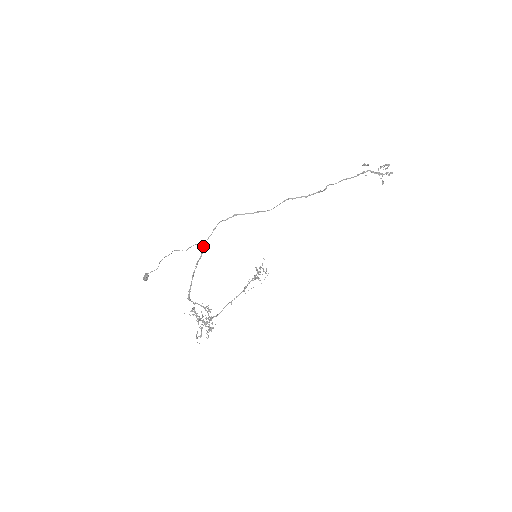
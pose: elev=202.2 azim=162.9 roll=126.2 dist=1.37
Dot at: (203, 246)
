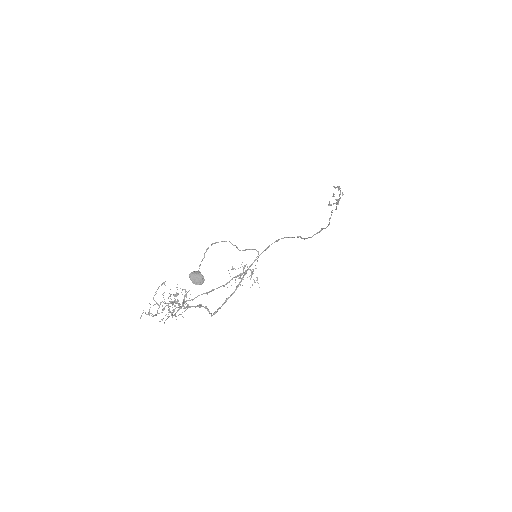
Dot at: (258, 256)
